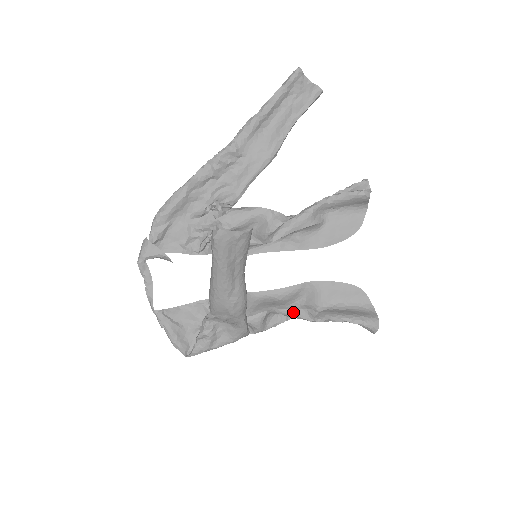
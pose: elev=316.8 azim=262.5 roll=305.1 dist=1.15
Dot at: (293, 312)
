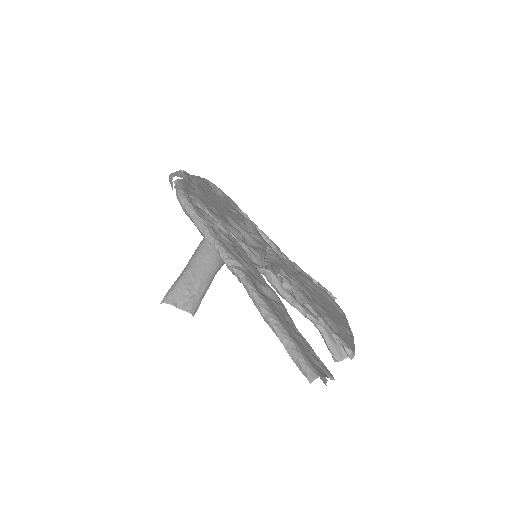
Dot at: occluded
